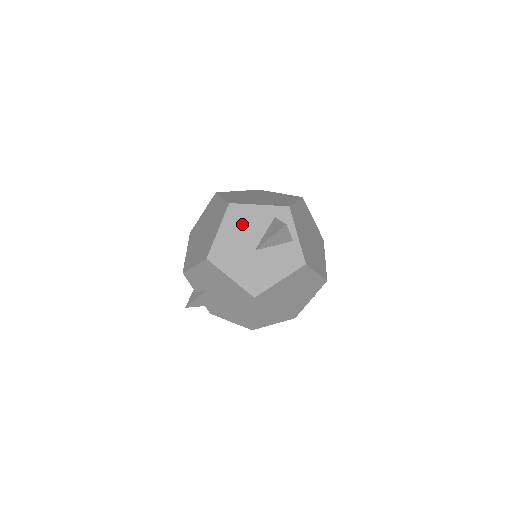
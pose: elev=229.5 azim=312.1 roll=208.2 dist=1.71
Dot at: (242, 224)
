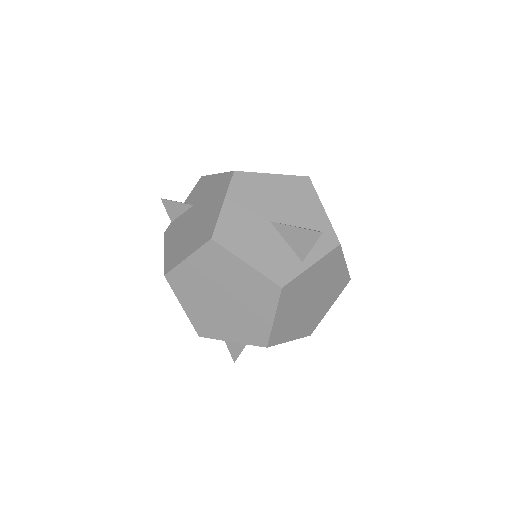
Dot at: (293, 197)
